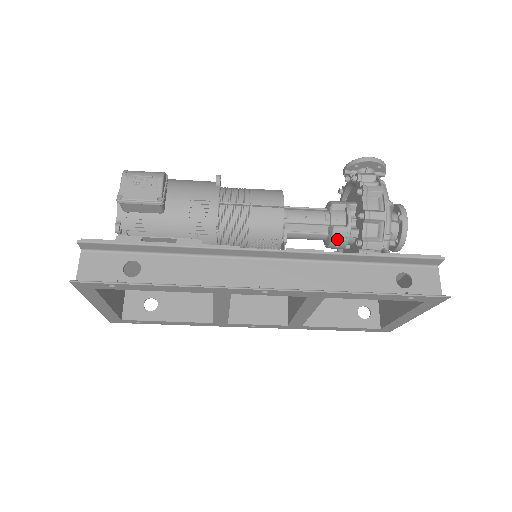
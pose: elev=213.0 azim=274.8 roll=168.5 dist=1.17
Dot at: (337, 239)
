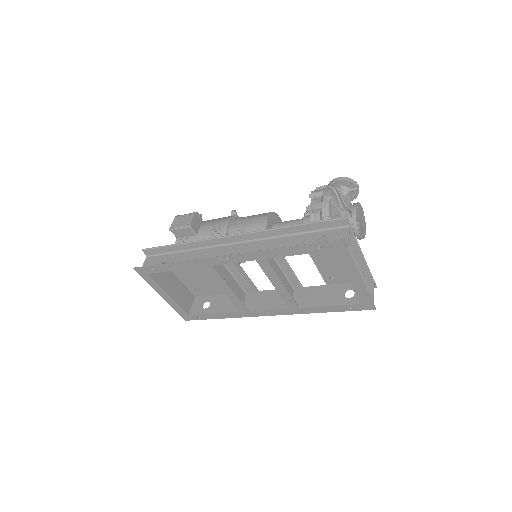
Dot at: occluded
